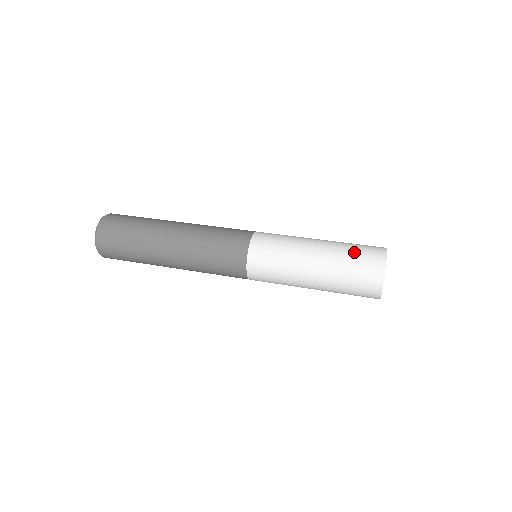
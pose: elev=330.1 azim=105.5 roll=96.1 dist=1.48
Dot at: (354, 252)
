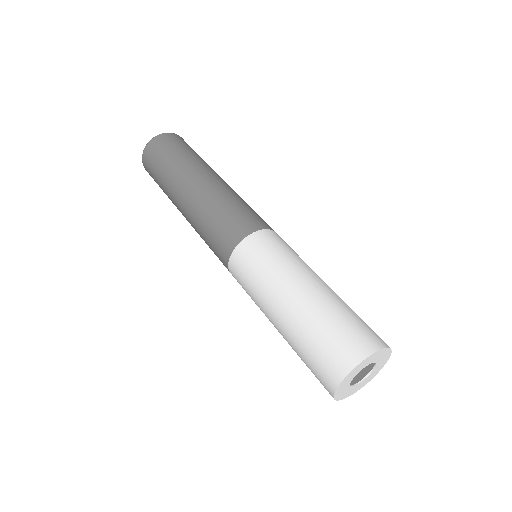
Dot at: (308, 352)
